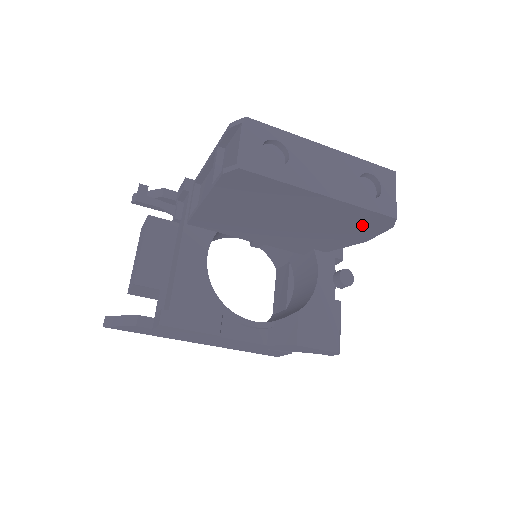
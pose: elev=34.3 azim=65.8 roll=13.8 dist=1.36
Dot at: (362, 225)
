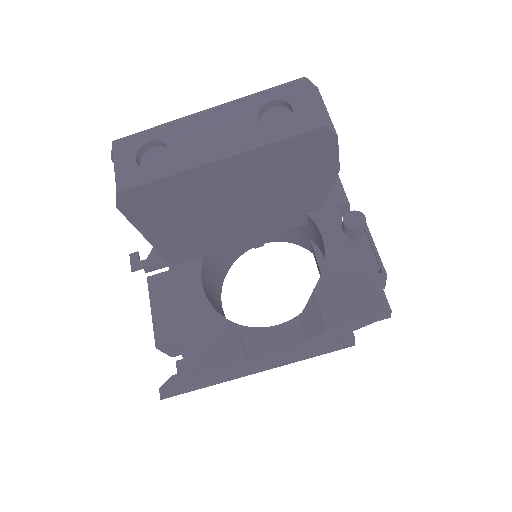
Dot at: (305, 158)
